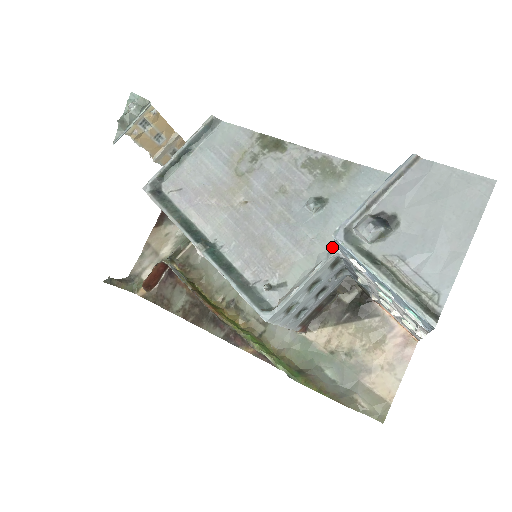
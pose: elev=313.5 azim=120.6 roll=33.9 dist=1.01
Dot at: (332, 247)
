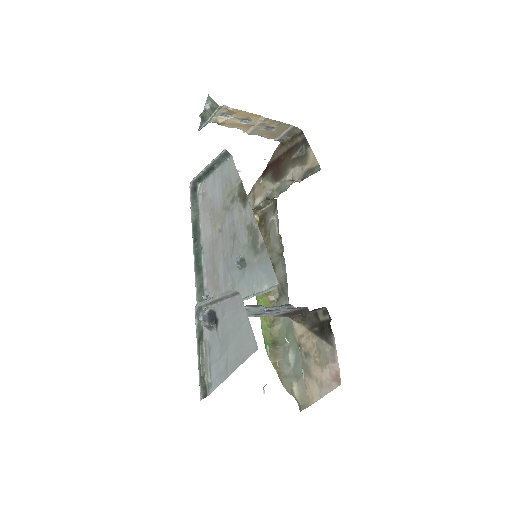
Dot at: occluded
